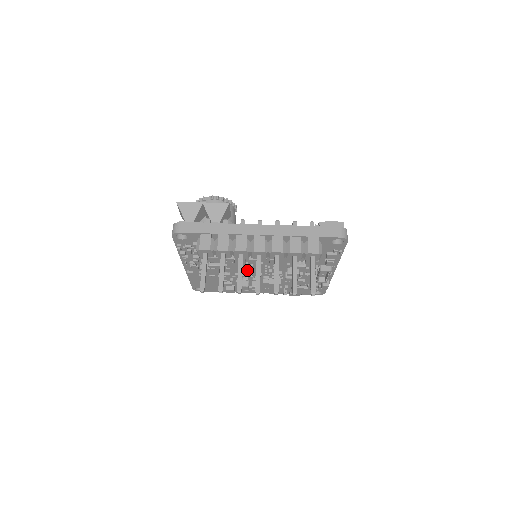
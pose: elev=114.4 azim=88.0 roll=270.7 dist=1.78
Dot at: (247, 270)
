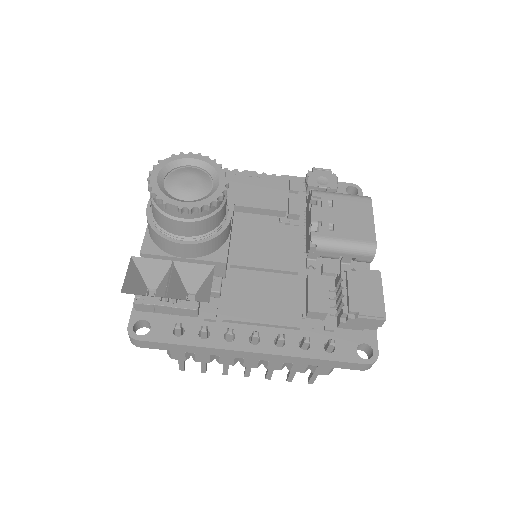
Dot at: occluded
